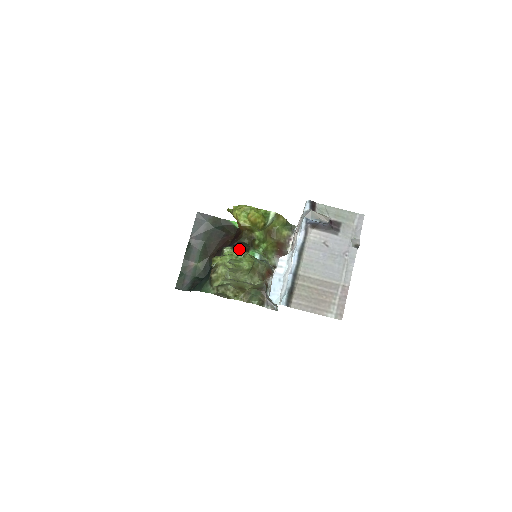
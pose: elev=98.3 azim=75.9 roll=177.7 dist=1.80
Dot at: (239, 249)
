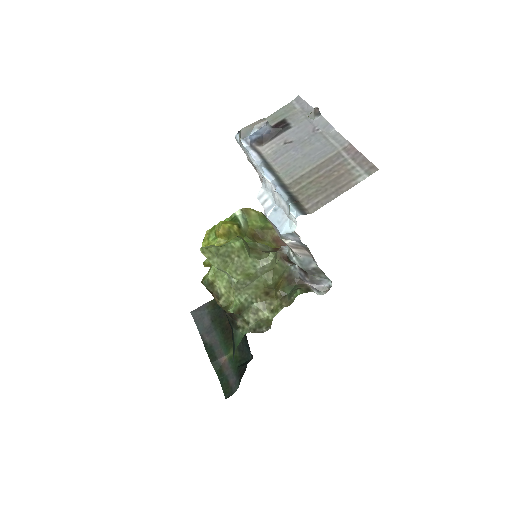
Dot at: occluded
